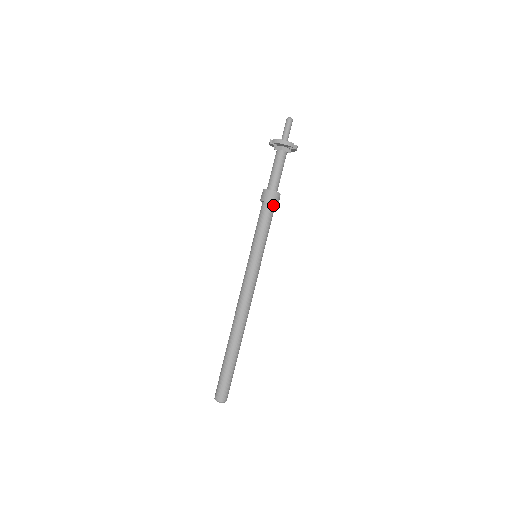
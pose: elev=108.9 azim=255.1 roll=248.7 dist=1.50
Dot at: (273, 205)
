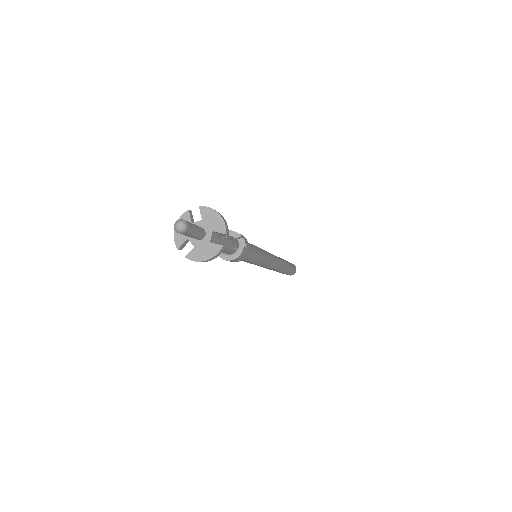
Dot at: occluded
